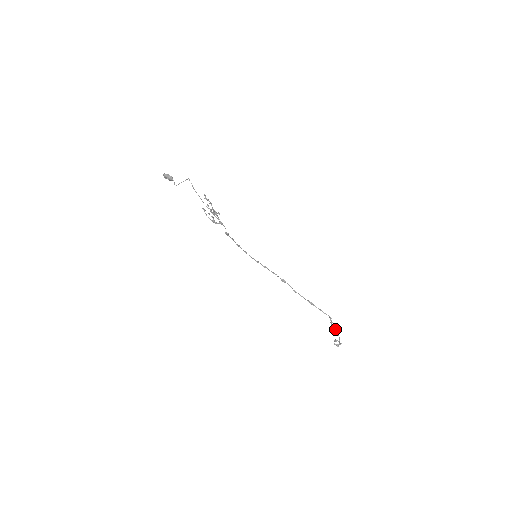
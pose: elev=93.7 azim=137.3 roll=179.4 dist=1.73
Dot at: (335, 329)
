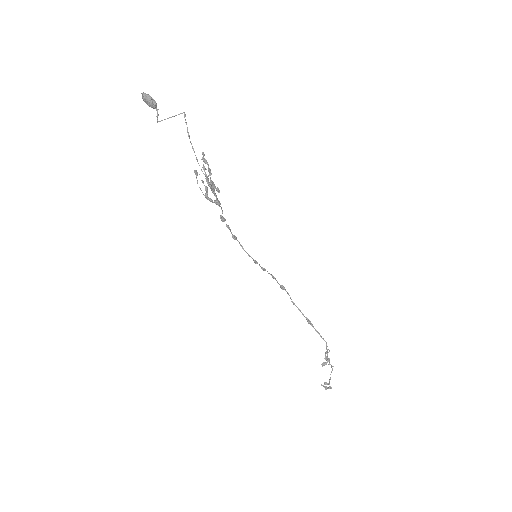
Dot at: (329, 364)
